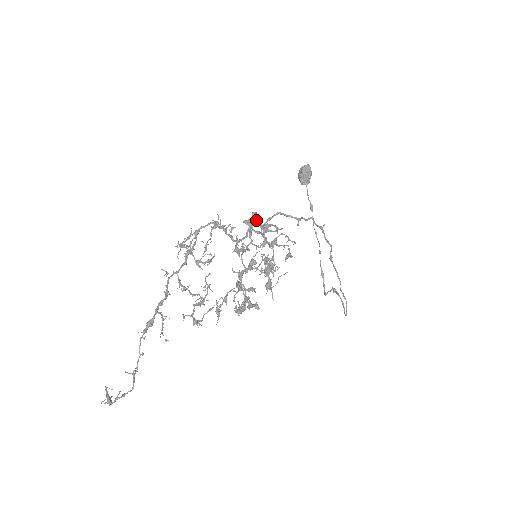
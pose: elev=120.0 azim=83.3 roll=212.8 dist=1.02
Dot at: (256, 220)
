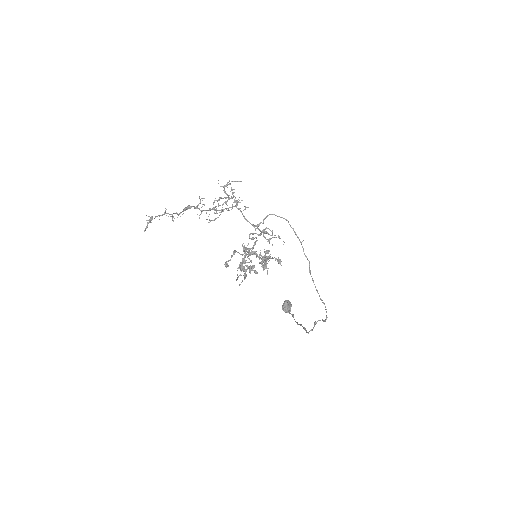
Dot at: occluded
